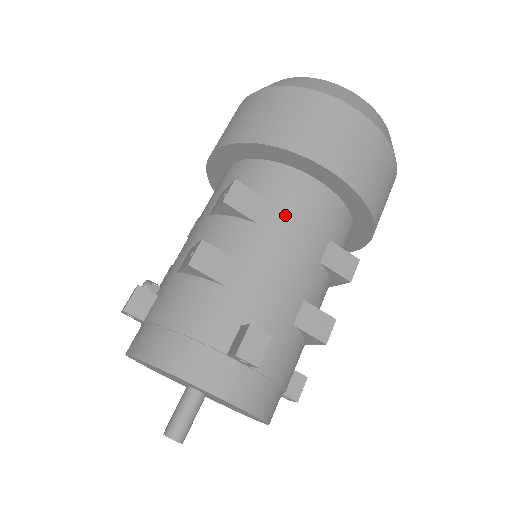
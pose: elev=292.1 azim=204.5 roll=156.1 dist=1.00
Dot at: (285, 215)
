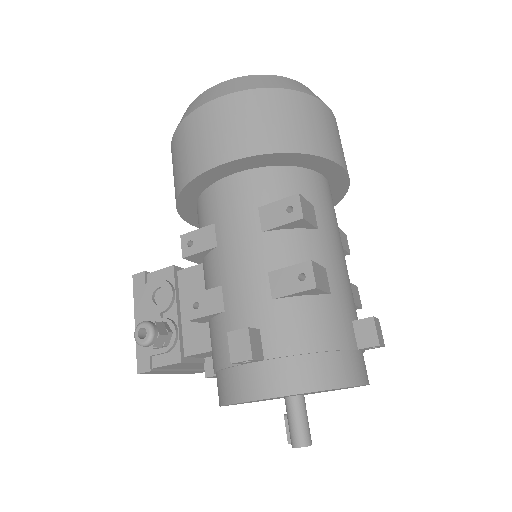
Dot at: (327, 215)
